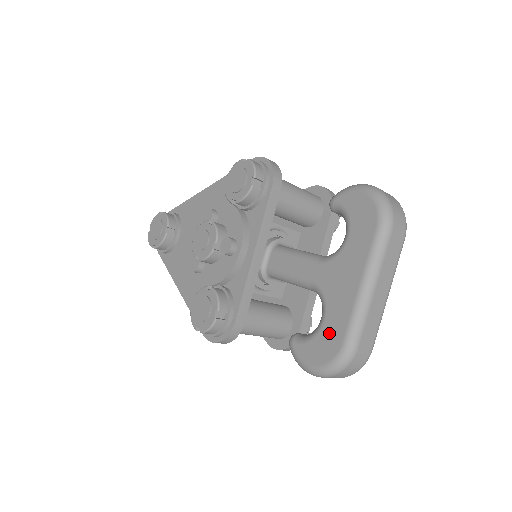
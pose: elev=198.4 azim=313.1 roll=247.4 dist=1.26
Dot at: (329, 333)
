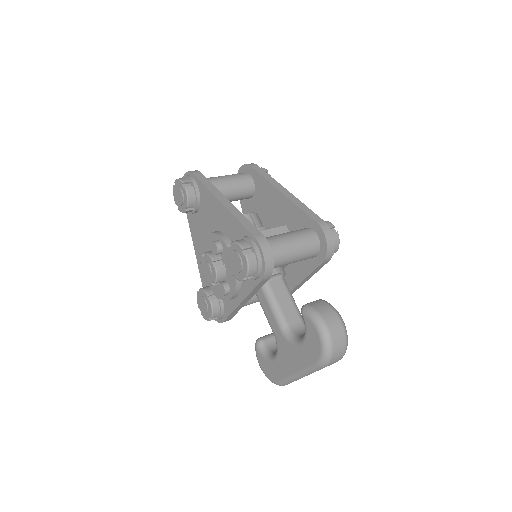
Dot at: (274, 369)
